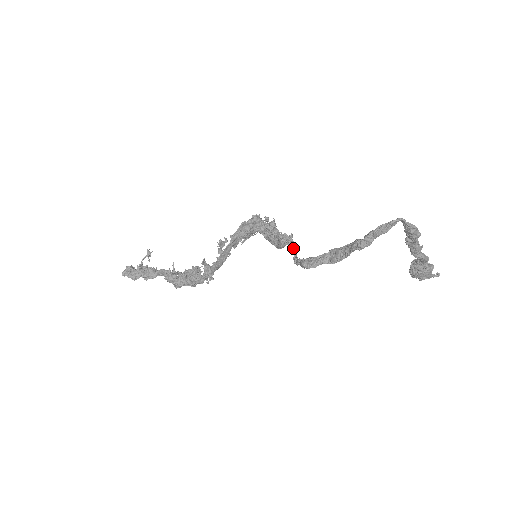
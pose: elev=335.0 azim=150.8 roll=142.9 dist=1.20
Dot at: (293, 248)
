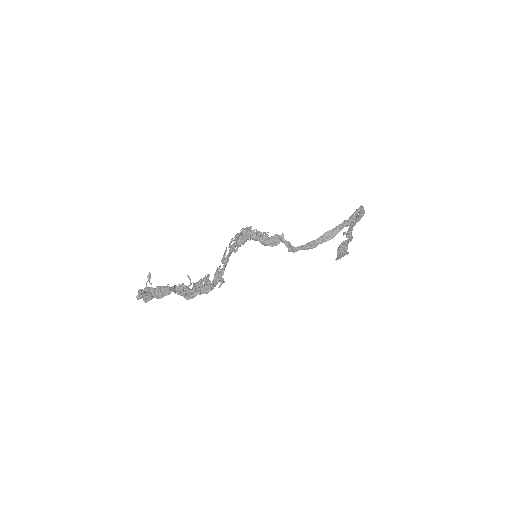
Dot at: (288, 242)
